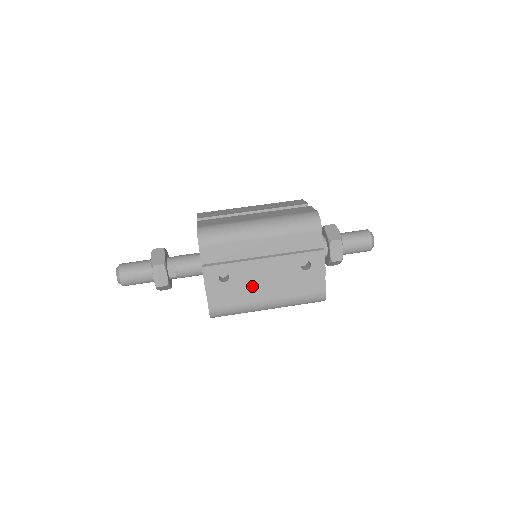
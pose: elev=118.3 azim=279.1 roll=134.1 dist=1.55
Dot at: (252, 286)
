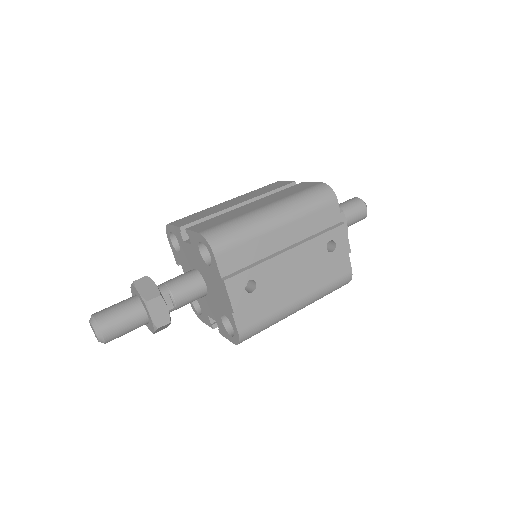
Dot at: (280, 288)
